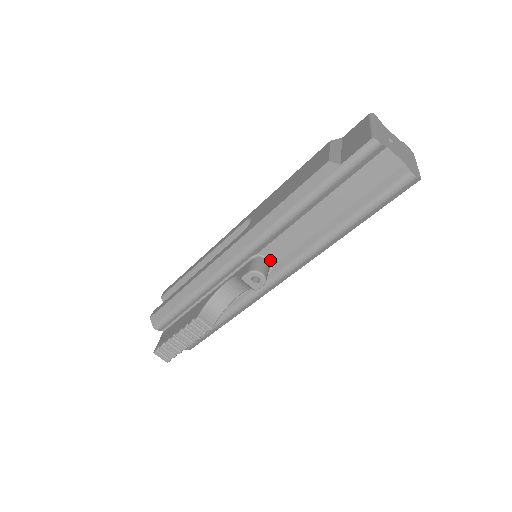
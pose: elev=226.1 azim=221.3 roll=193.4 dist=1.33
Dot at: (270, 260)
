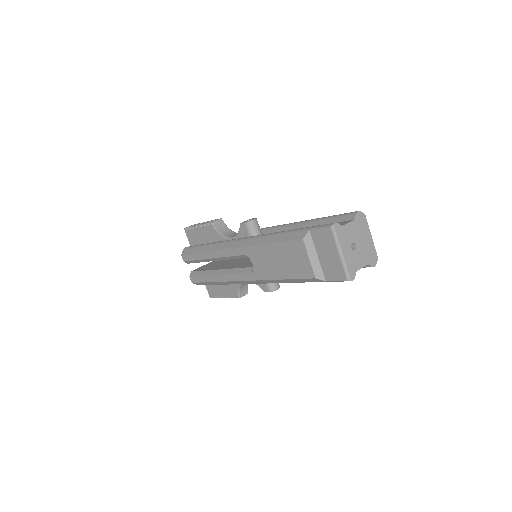
Dot at: occluded
